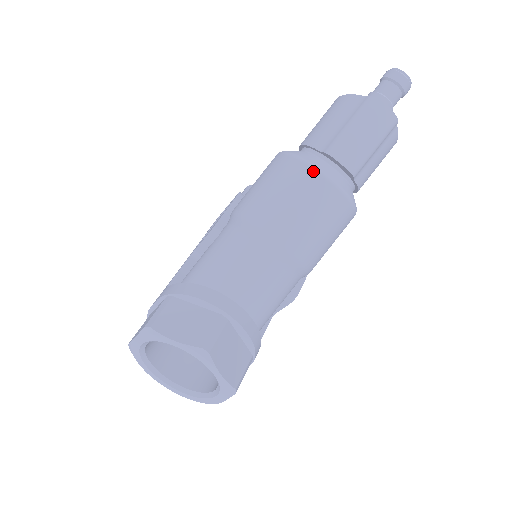
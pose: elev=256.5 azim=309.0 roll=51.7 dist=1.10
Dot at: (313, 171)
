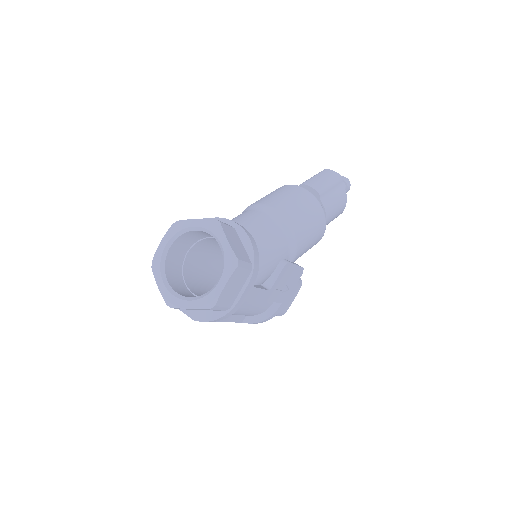
Dot at: (292, 185)
